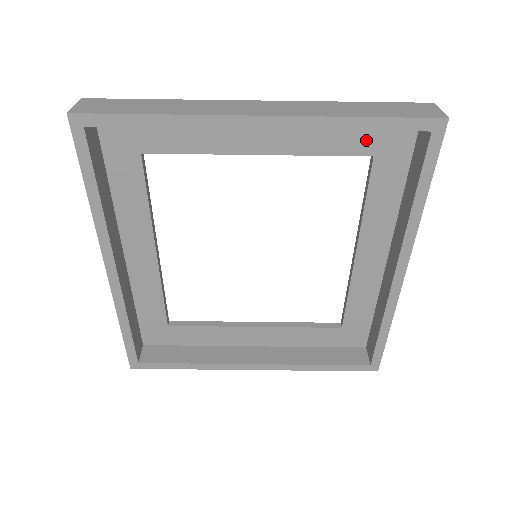
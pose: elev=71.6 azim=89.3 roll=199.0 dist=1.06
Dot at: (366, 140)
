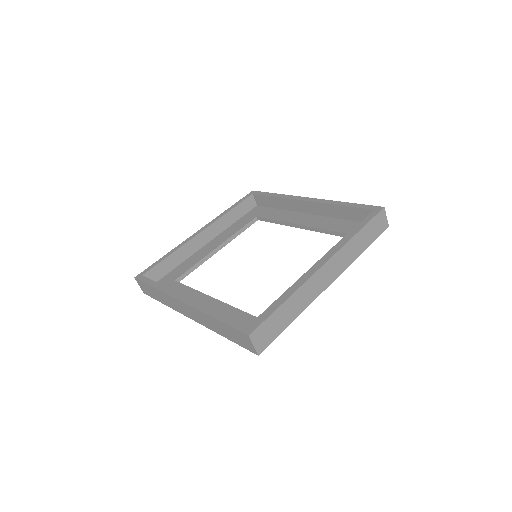
Dot at: (248, 218)
